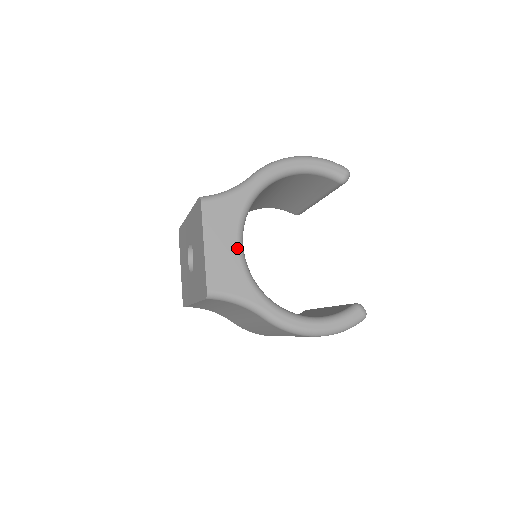
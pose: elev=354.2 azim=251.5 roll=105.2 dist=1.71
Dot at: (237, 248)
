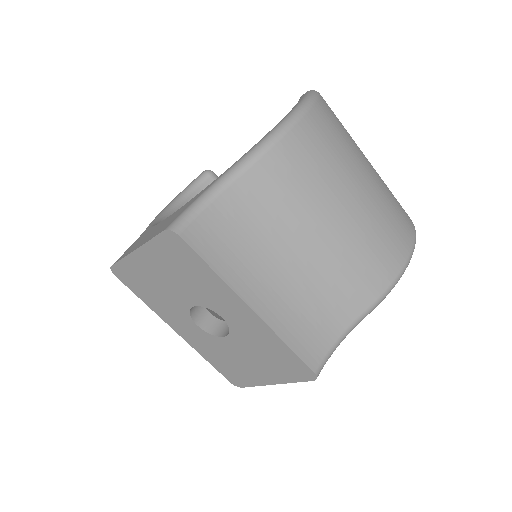
Dot at: occluded
